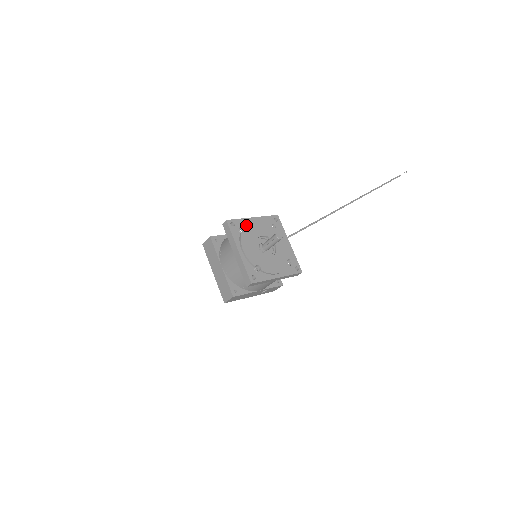
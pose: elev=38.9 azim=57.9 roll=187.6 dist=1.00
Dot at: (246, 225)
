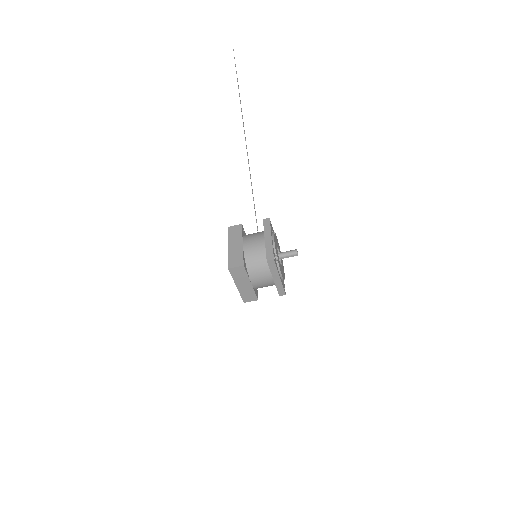
Dot at: (276, 251)
